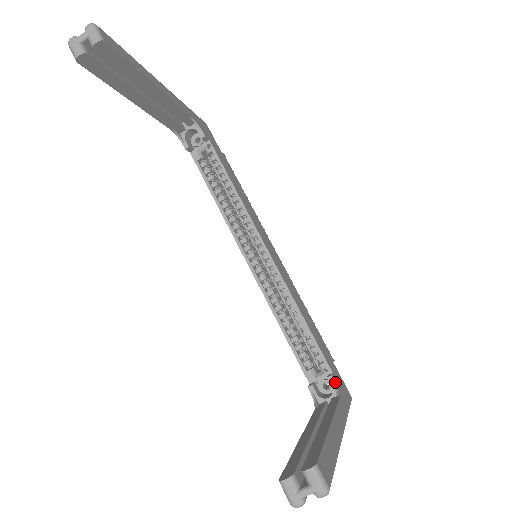
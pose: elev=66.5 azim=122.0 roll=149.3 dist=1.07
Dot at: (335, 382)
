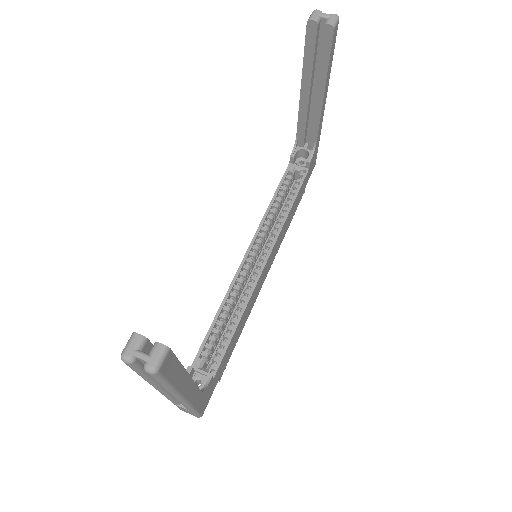
Dot at: (209, 383)
